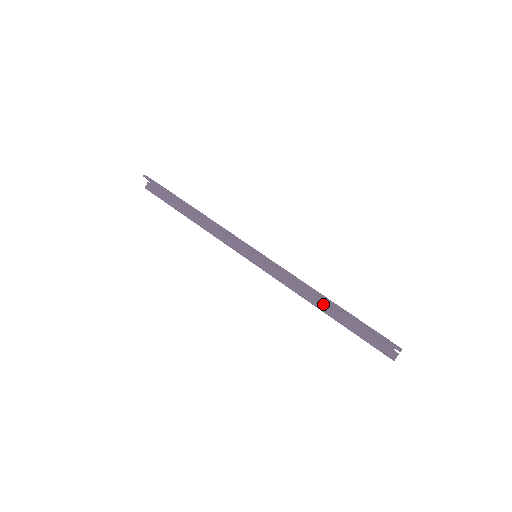
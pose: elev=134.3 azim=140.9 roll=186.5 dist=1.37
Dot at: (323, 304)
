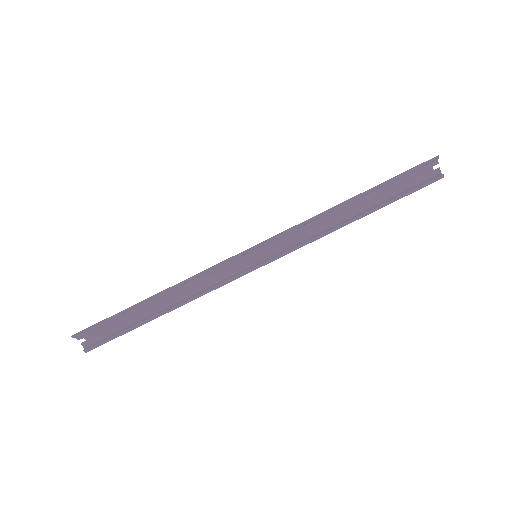
Dot at: (349, 215)
